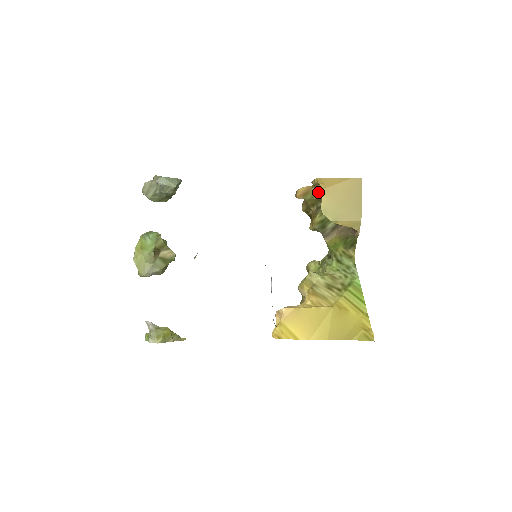
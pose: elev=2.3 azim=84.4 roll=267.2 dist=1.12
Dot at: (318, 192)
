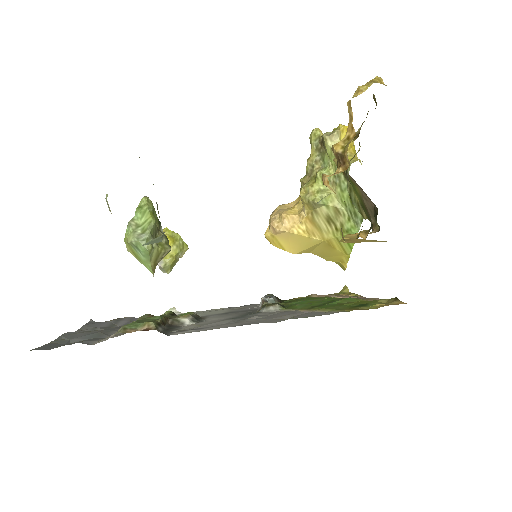
Dot at: occluded
